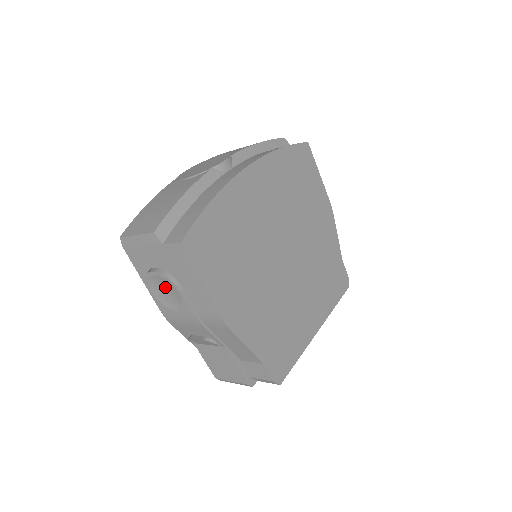
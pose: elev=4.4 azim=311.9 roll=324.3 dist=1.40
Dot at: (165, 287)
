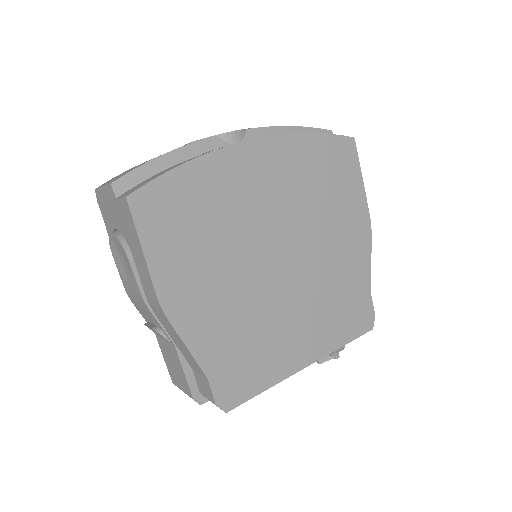
Dot at: (122, 254)
